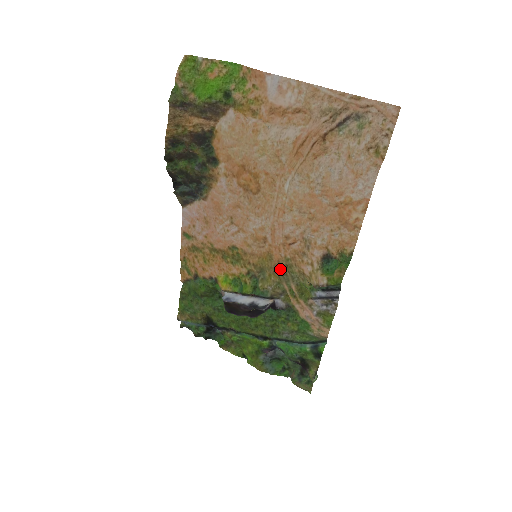
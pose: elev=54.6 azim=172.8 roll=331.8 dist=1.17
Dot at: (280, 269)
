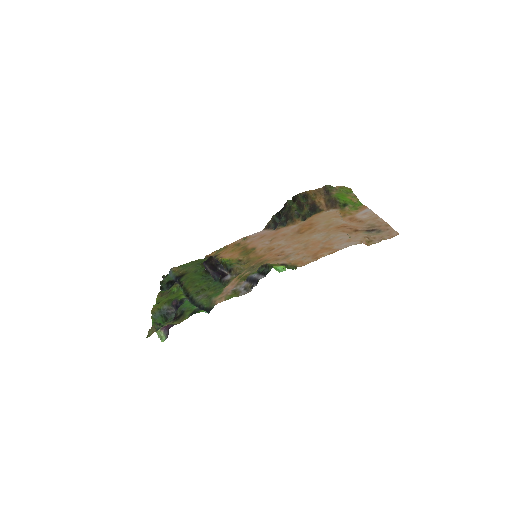
Dot at: (256, 263)
